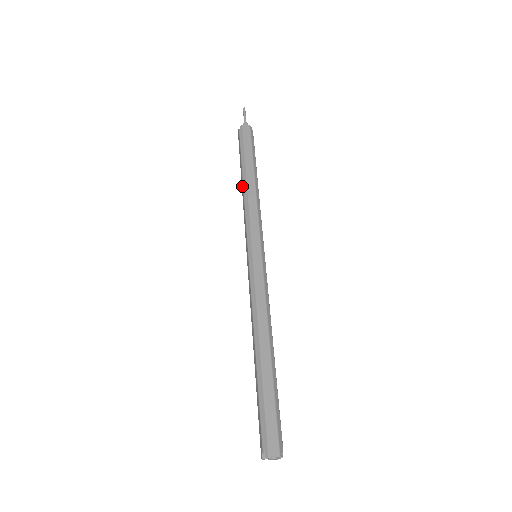
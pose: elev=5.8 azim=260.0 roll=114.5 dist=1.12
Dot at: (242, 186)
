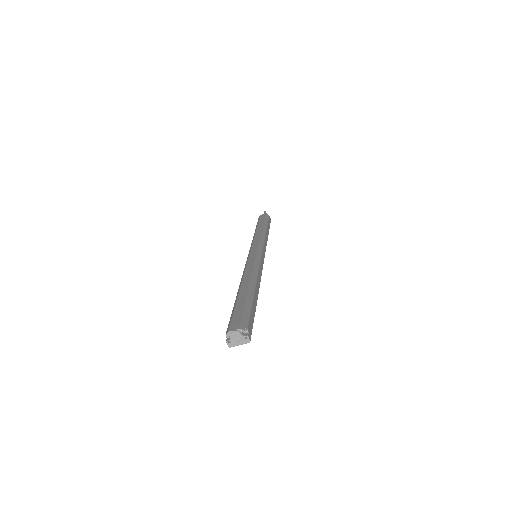
Dot at: occluded
